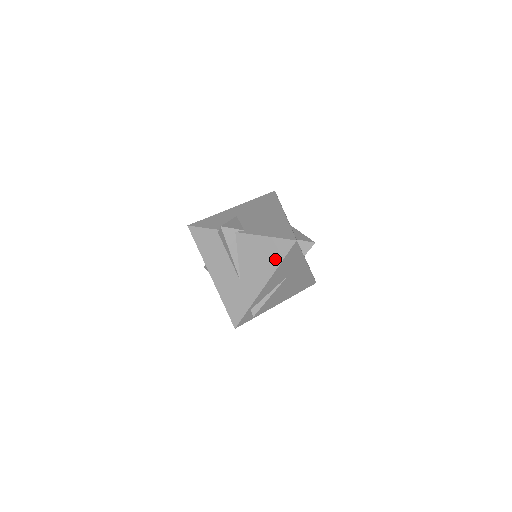
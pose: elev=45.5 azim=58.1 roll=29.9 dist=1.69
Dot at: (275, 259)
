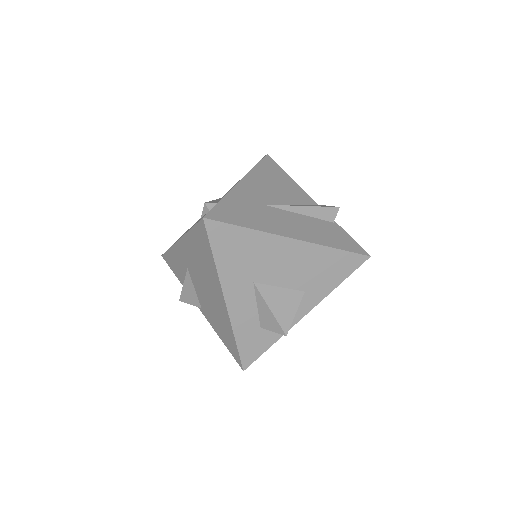
Dot at: occluded
